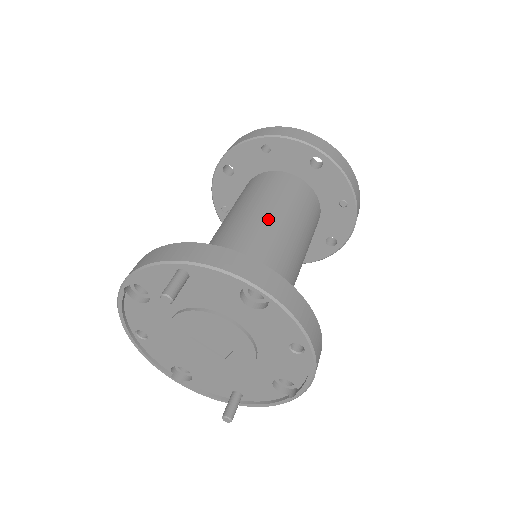
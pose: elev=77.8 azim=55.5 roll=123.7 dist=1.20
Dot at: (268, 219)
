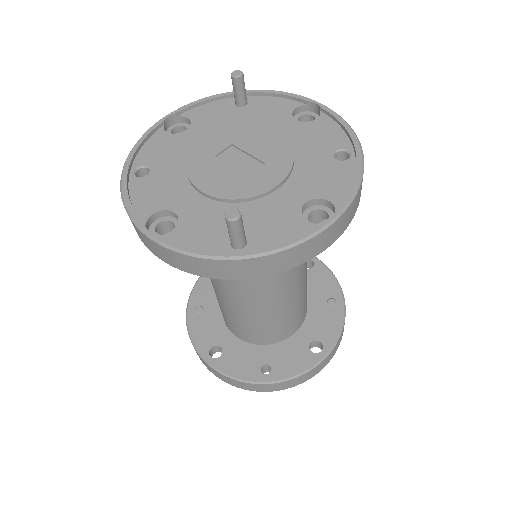
Dot at: occluded
